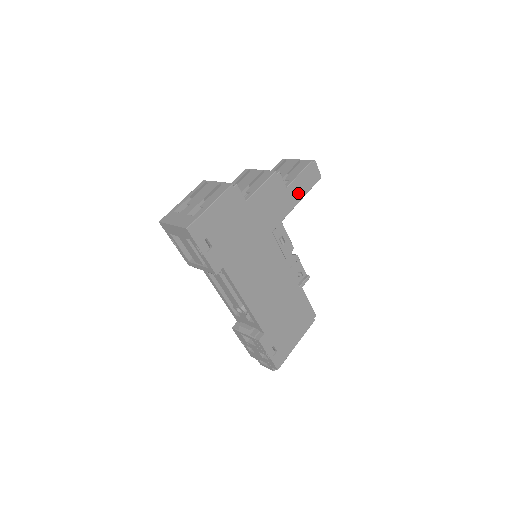
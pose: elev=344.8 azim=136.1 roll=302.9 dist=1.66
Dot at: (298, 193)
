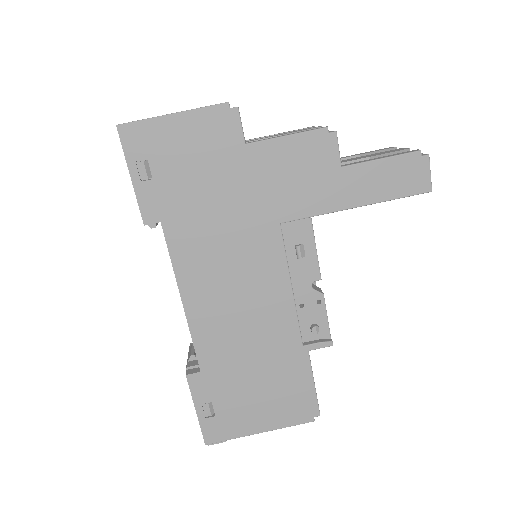
Dot at: (364, 190)
